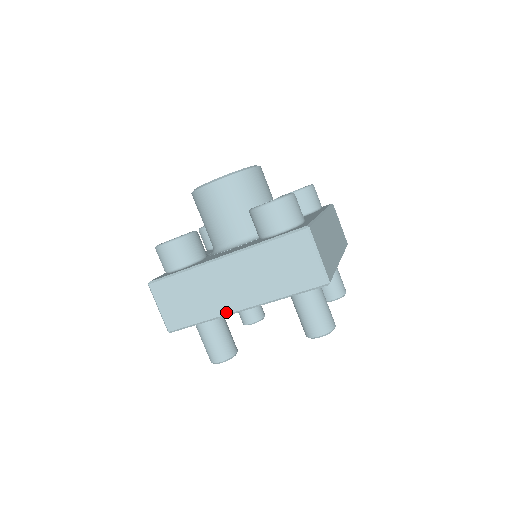
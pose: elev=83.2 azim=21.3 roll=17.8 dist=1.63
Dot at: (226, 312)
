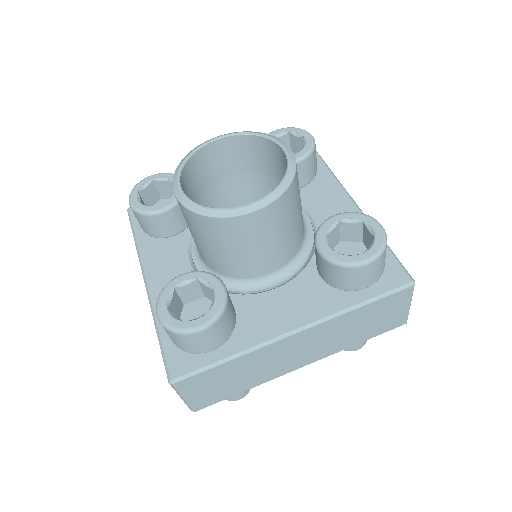
Dot at: (281, 375)
